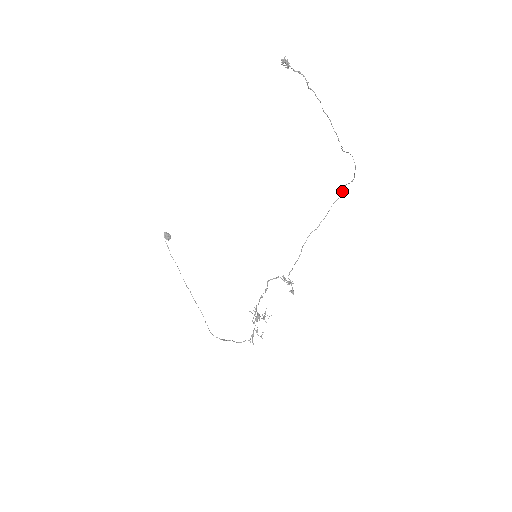
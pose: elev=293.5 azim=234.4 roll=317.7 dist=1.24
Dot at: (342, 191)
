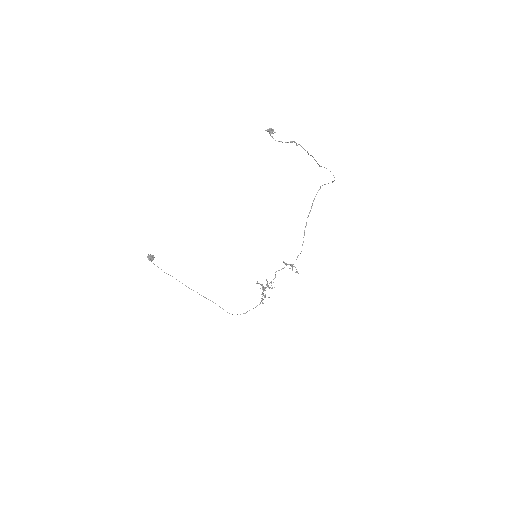
Dot at: occluded
